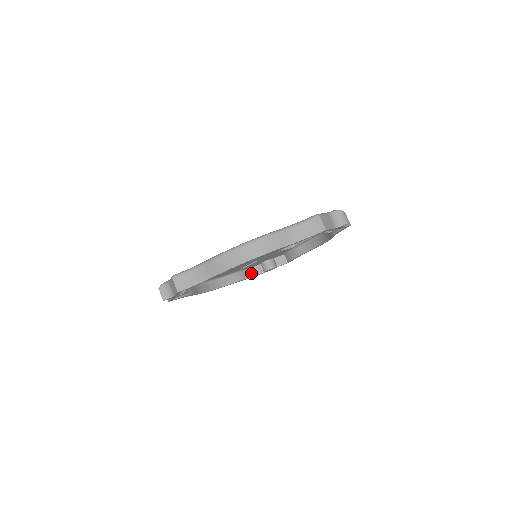
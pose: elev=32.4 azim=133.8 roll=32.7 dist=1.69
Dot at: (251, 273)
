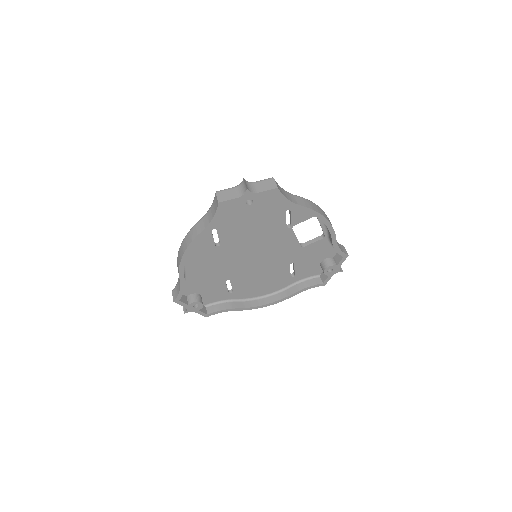
Dot at: (319, 280)
